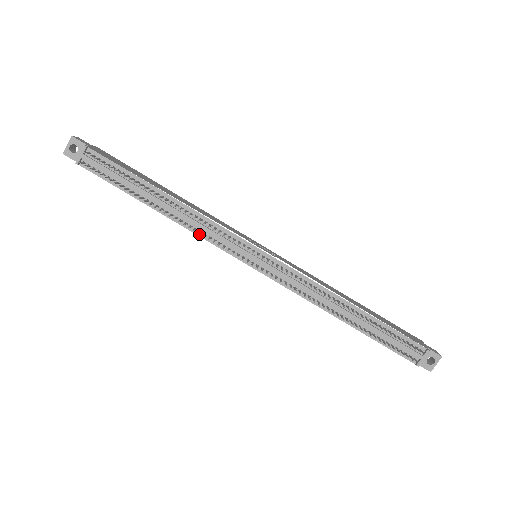
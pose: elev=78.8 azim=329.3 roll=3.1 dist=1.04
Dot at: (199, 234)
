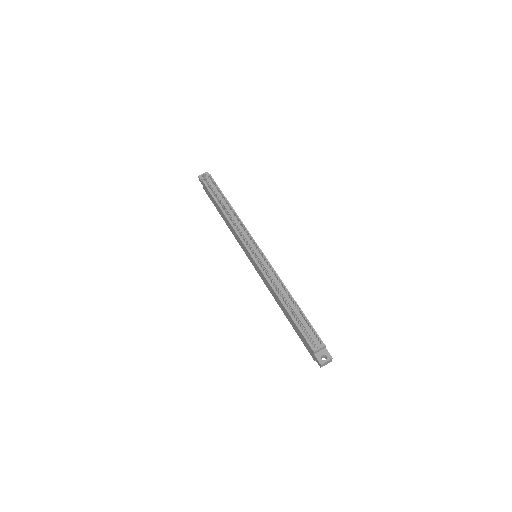
Dot at: (235, 229)
